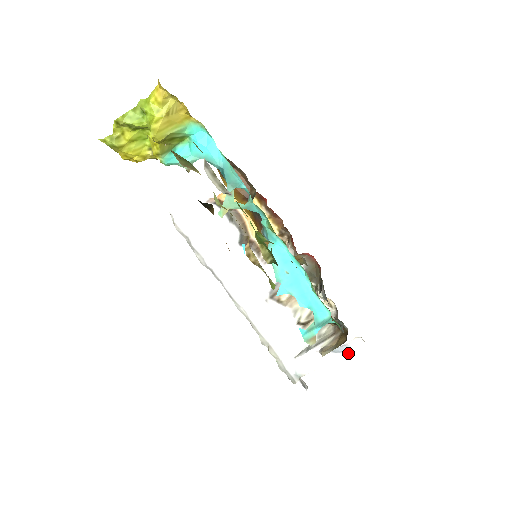
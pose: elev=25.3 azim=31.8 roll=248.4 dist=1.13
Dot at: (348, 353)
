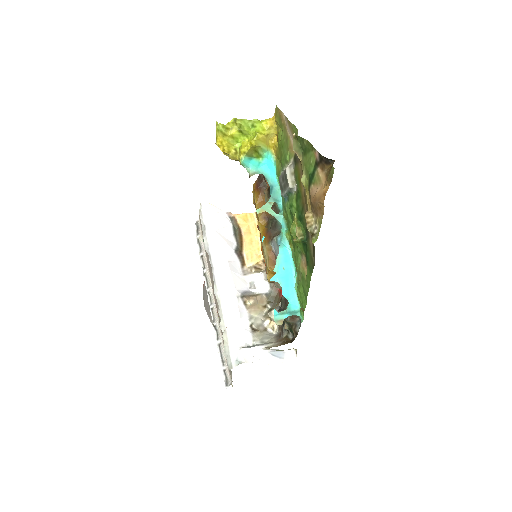
Dot at: (281, 361)
